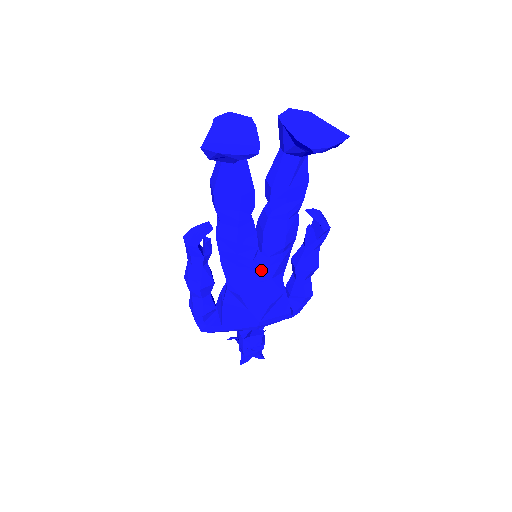
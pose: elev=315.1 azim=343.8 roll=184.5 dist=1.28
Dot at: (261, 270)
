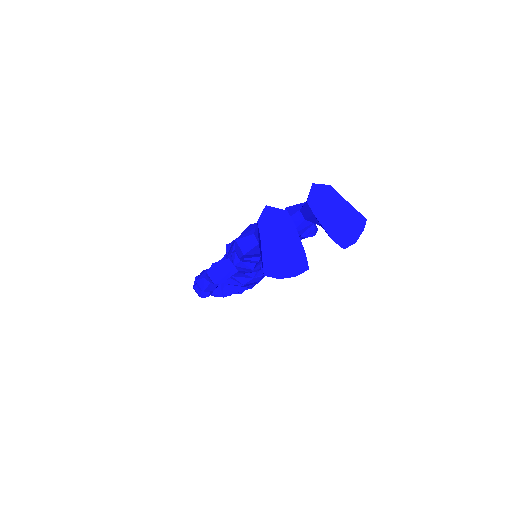
Dot at: occluded
